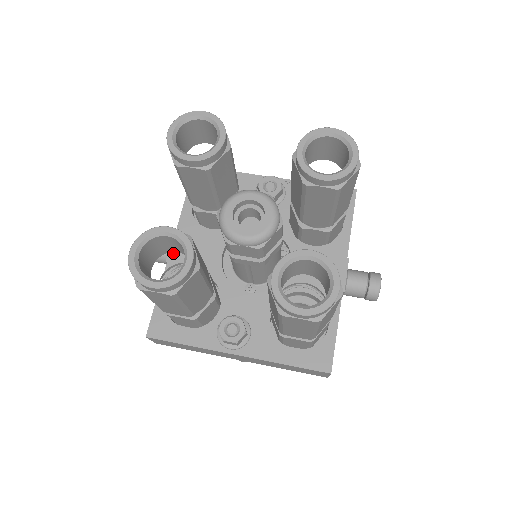
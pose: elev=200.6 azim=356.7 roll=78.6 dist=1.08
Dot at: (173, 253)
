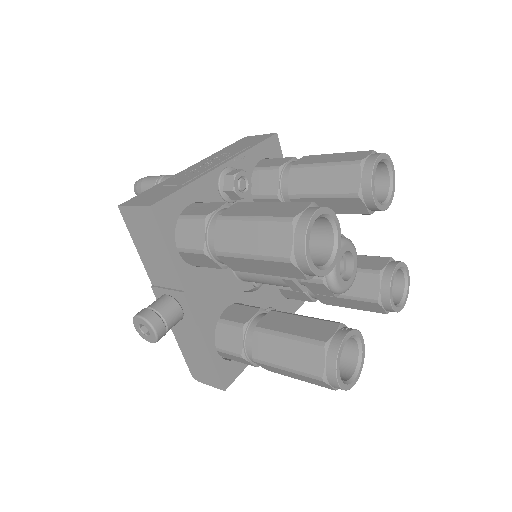
Dot at: (198, 314)
